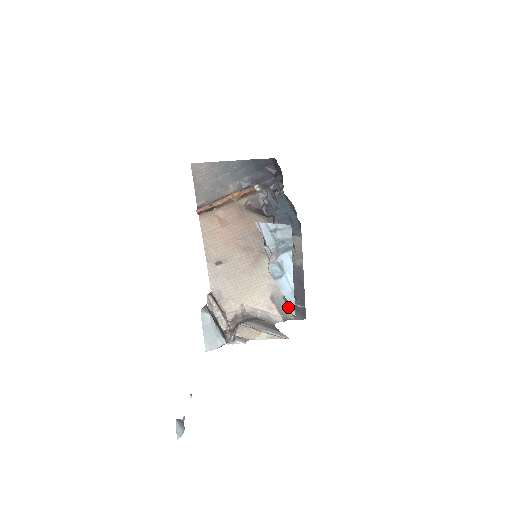
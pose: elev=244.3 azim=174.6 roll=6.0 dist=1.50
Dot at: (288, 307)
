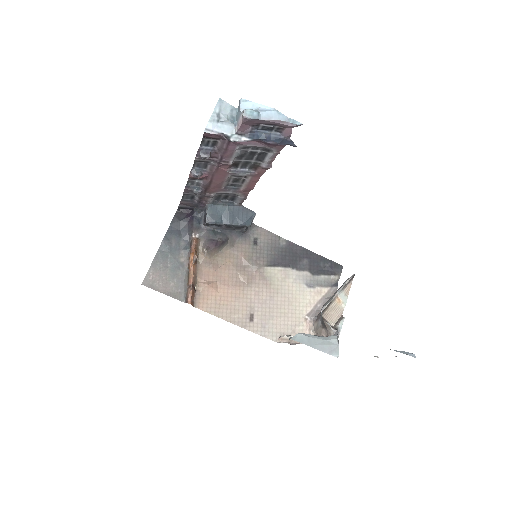
Dot at: (324, 275)
